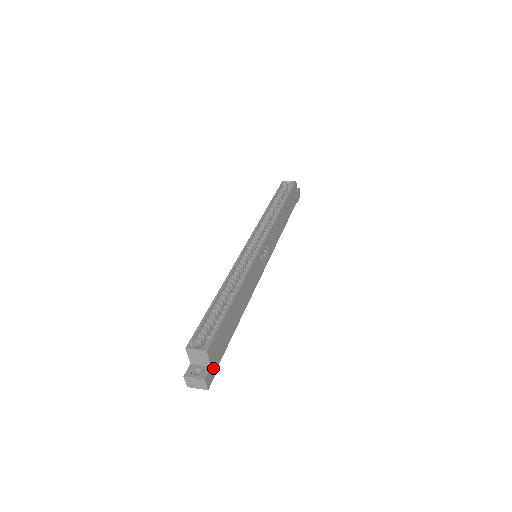
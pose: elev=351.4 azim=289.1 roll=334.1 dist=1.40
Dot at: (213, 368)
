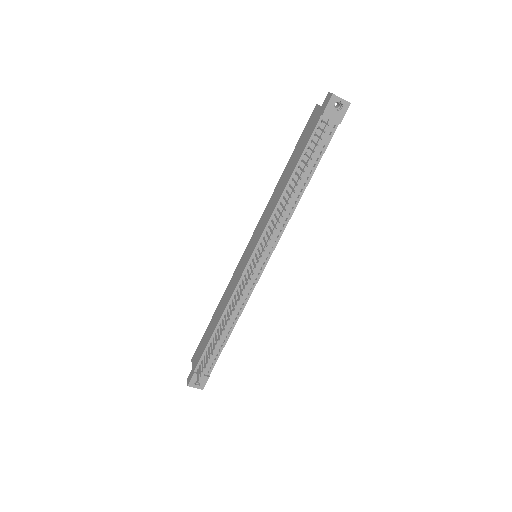
Dot at: occluded
